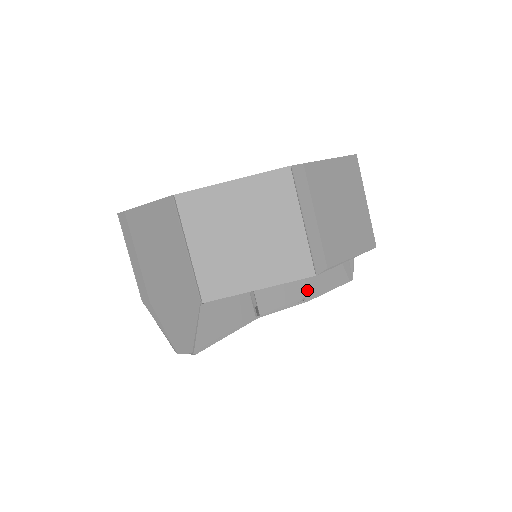
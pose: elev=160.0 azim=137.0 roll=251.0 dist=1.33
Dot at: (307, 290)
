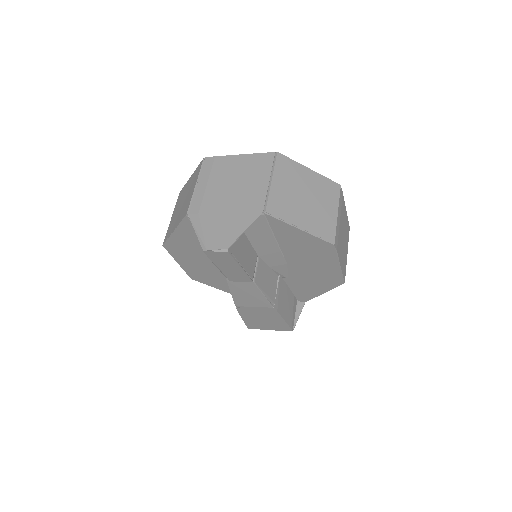
Dot at: (277, 301)
